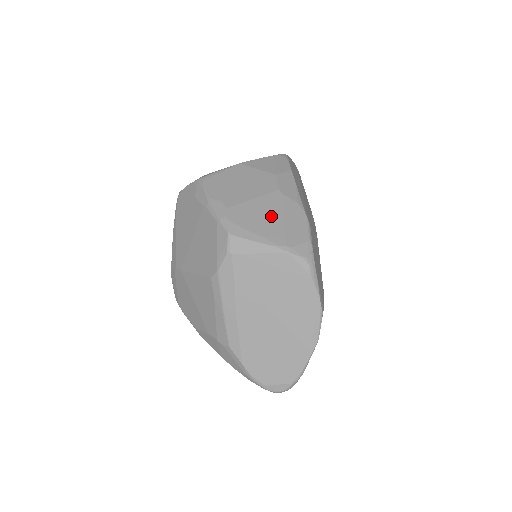
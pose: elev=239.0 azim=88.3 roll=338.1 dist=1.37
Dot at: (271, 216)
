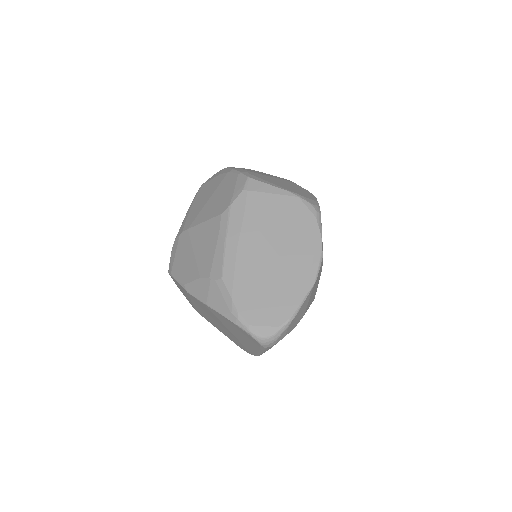
Dot at: (285, 184)
